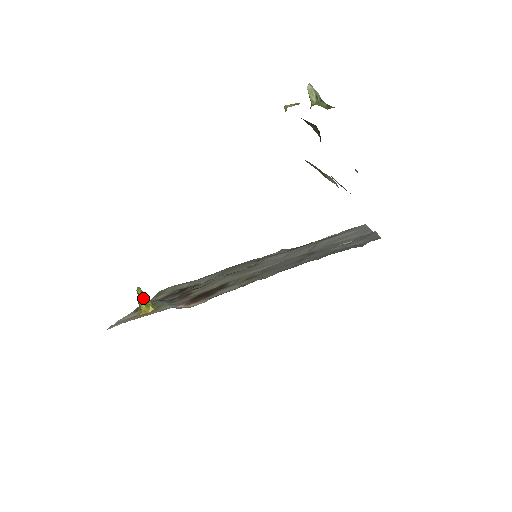
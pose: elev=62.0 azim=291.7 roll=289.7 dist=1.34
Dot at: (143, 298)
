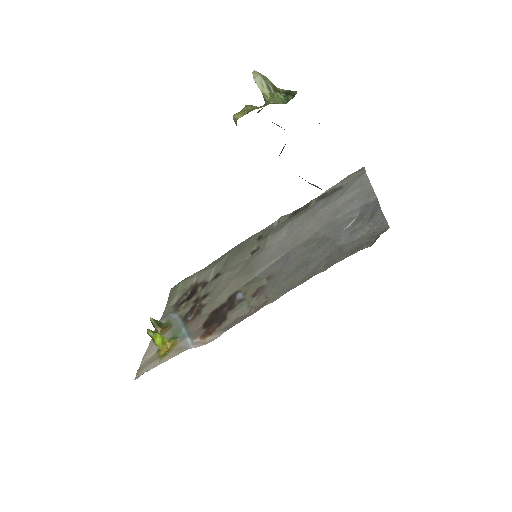
Dot at: (157, 339)
